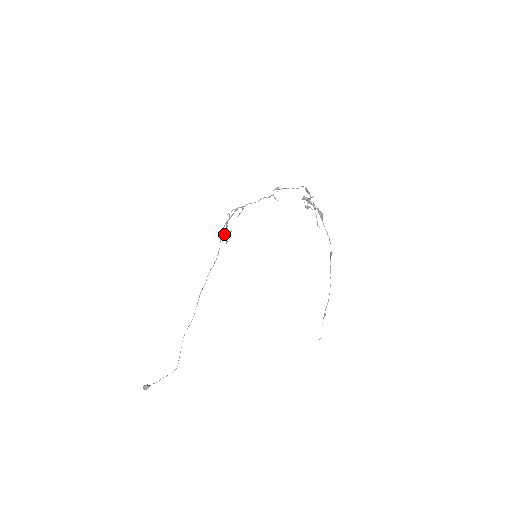
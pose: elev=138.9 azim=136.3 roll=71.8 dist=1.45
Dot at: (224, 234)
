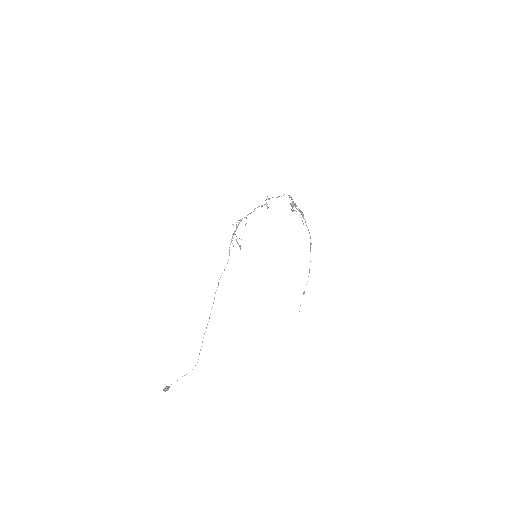
Dot at: (231, 242)
